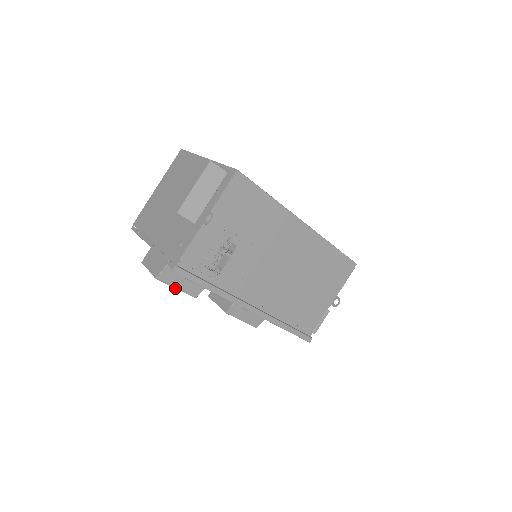
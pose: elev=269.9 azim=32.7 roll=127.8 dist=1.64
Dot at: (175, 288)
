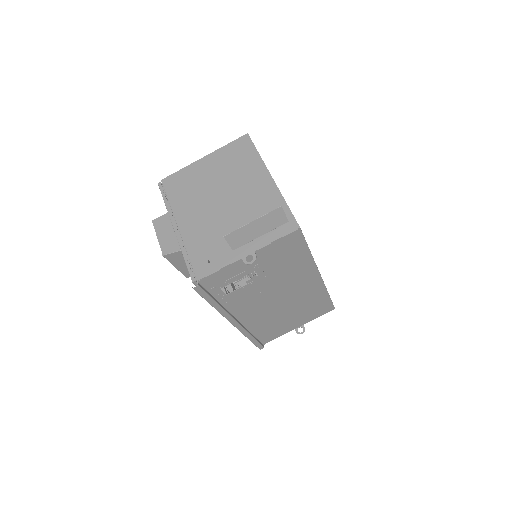
Dot at: (174, 266)
